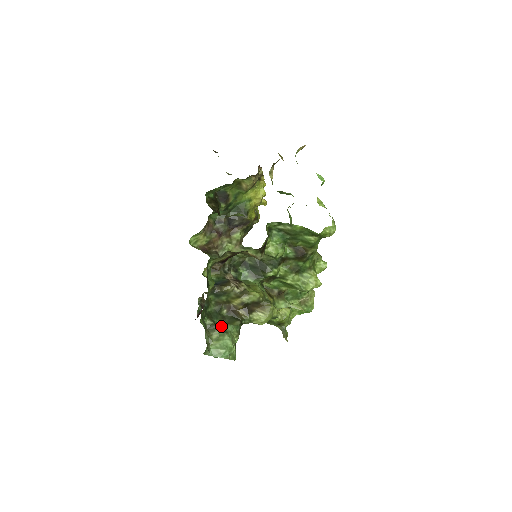
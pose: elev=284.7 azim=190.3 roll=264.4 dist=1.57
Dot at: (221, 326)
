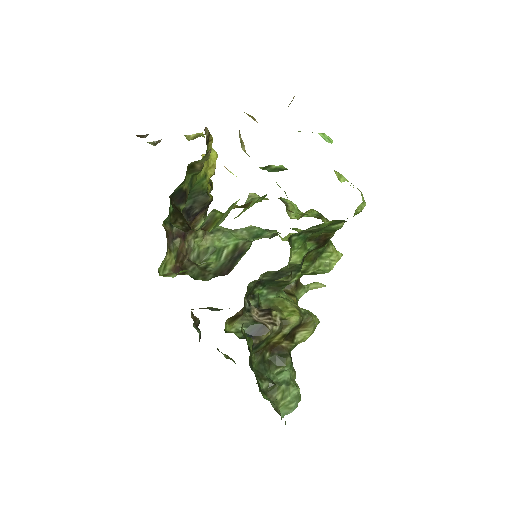
Dot at: (275, 376)
